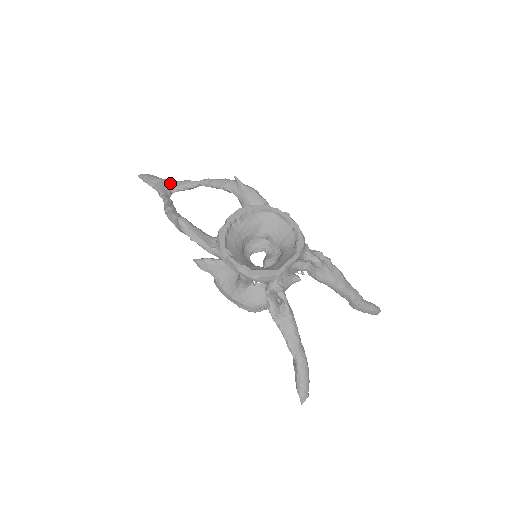
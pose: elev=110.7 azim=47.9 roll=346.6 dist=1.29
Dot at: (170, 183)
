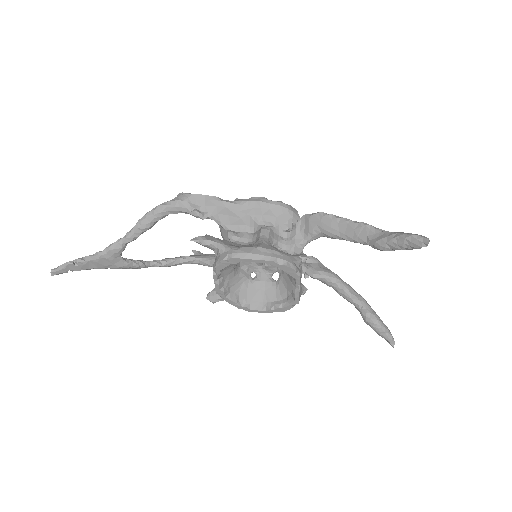
Dot at: occluded
